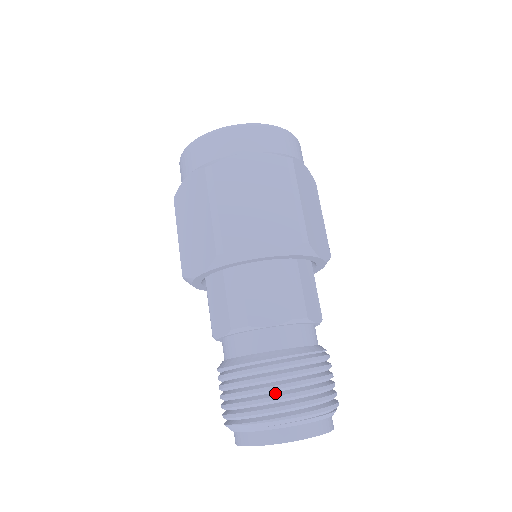
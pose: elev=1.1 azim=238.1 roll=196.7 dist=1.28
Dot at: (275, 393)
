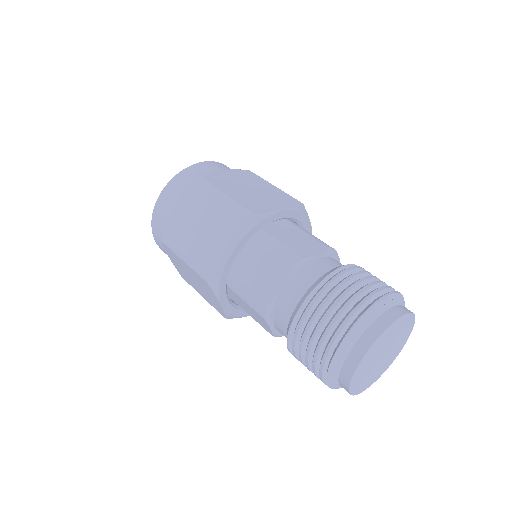
Dot at: (361, 287)
